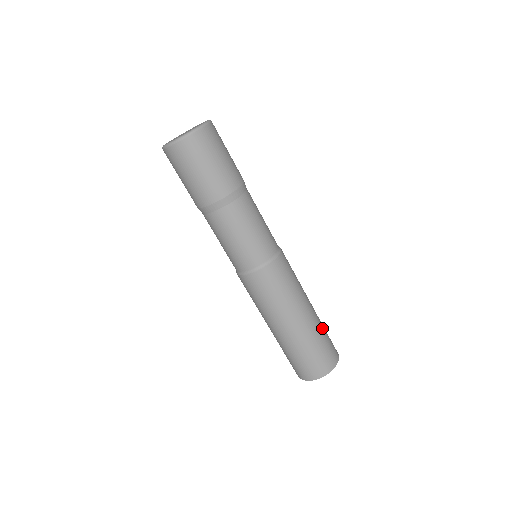
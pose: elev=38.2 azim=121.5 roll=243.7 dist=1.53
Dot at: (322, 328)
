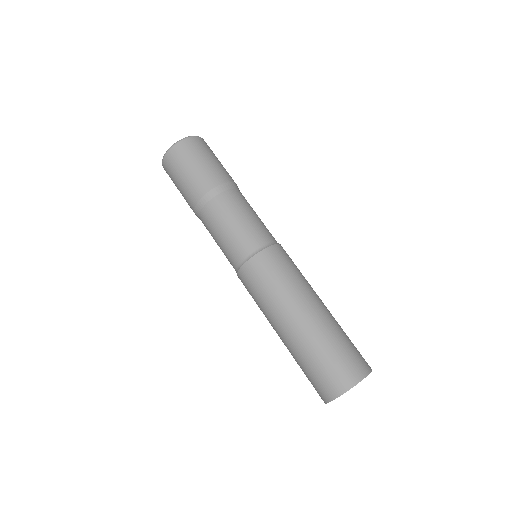
Dot at: (342, 329)
